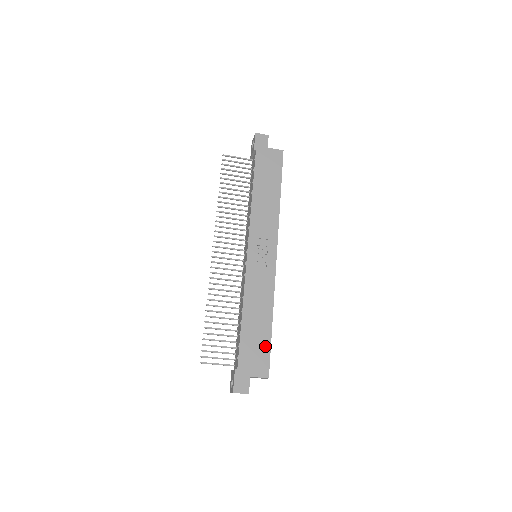
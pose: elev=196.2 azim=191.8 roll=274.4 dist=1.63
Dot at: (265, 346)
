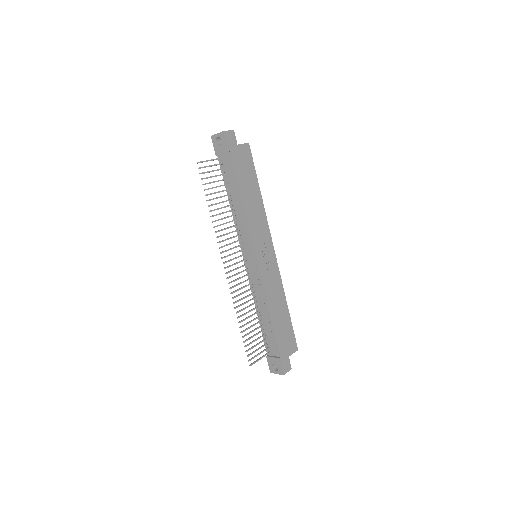
Dot at: (290, 329)
